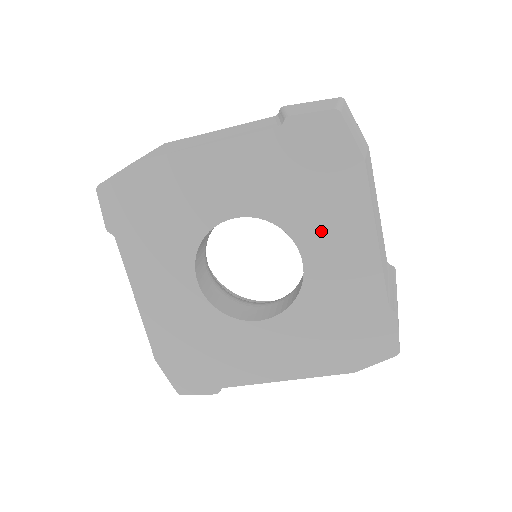
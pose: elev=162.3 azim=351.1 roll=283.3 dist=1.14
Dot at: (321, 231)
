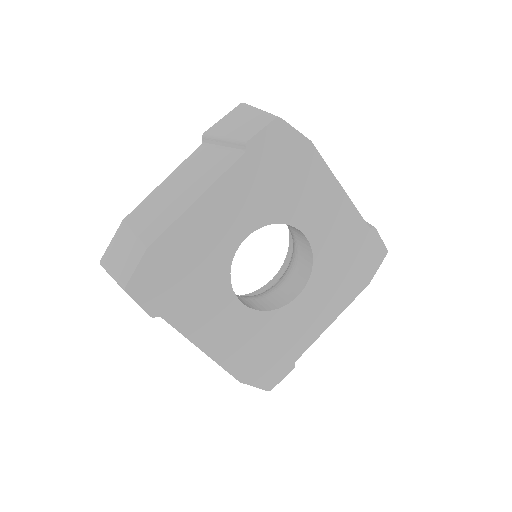
Dot at: (307, 207)
